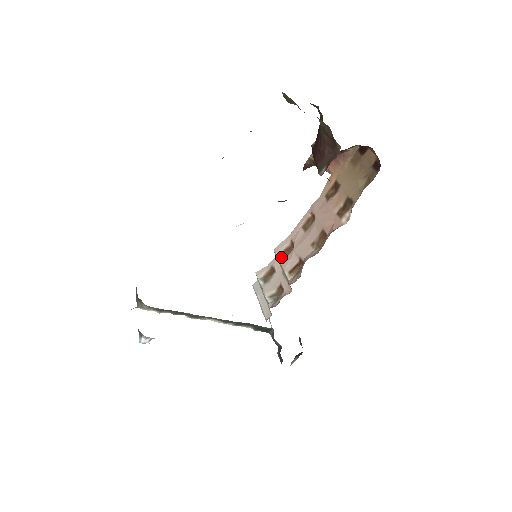
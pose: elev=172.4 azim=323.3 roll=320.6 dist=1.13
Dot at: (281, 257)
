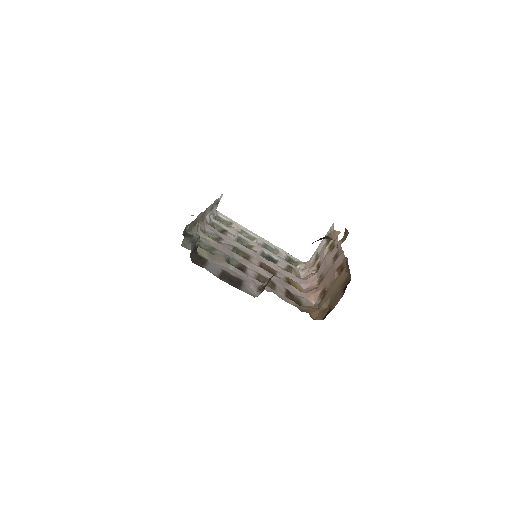
Dot at: (330, 245)
